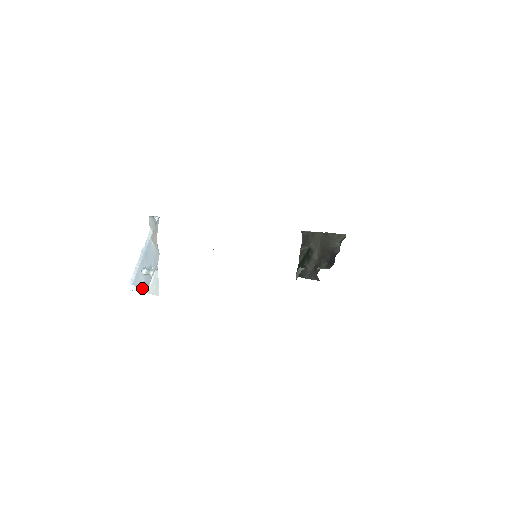
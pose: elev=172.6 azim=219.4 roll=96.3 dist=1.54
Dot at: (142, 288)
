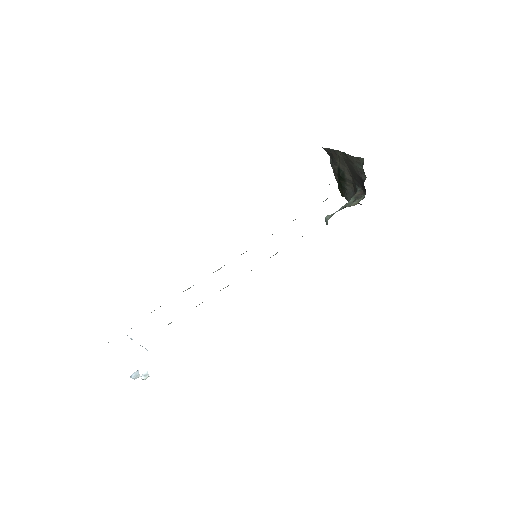
Dot at: (147, 376)
